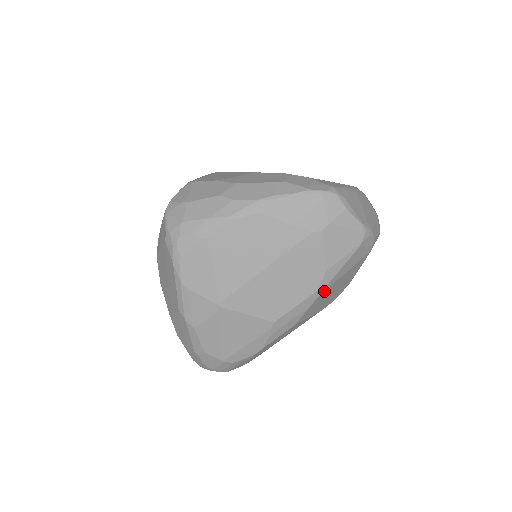
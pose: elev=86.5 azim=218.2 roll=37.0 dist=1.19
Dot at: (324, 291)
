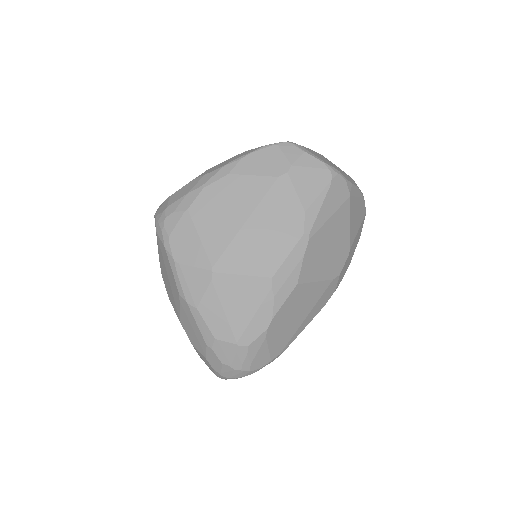
Dot at: (313, 236)
